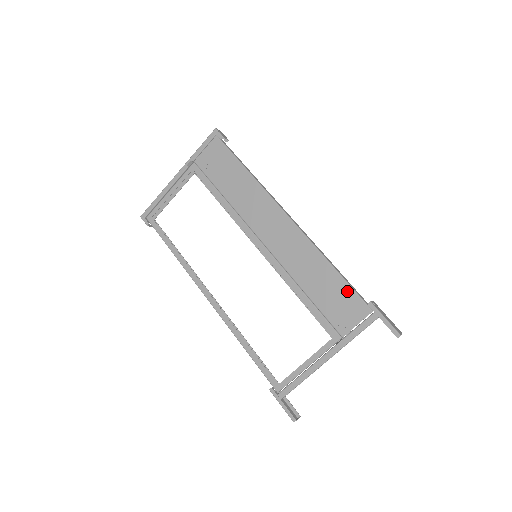
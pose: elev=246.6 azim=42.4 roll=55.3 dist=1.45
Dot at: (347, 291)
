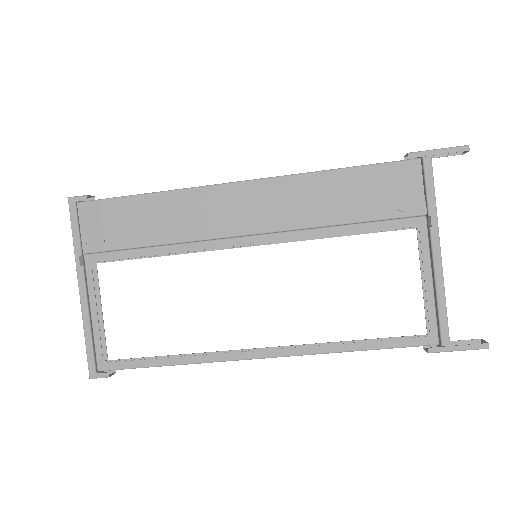
Dot at: (377, 172)
